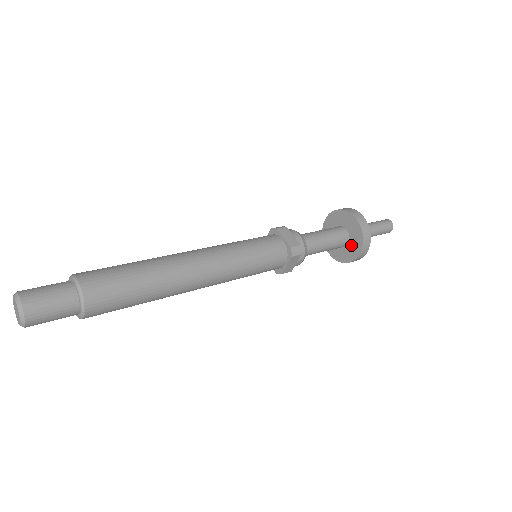
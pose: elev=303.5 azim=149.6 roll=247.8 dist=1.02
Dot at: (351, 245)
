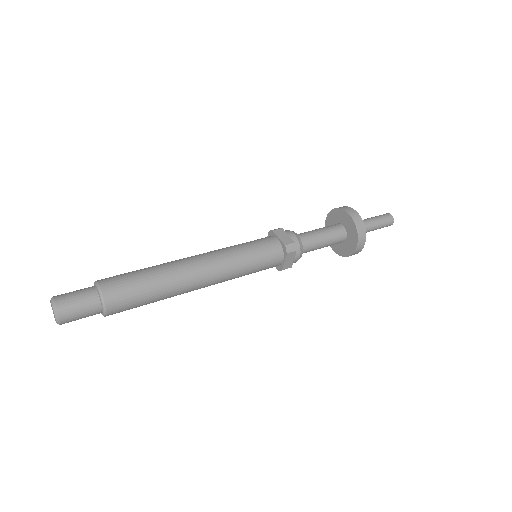
Dot at: (349, 239)
